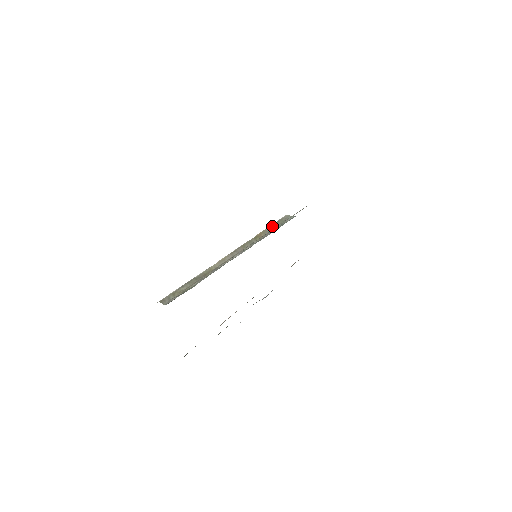
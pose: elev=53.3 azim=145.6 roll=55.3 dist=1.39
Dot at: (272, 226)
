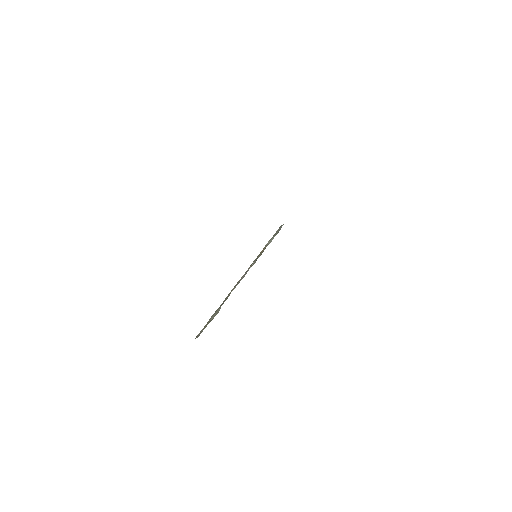
Dot at: (270, 240)
